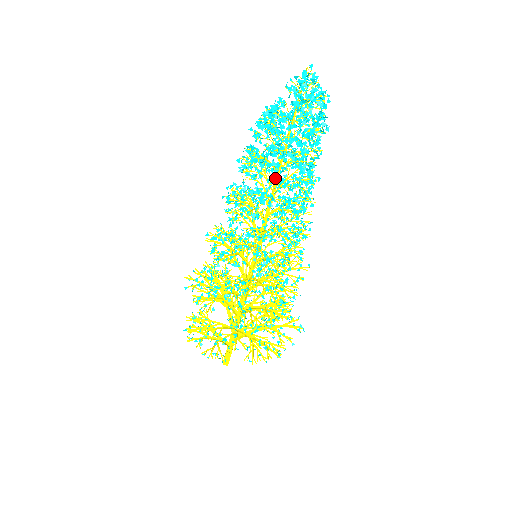
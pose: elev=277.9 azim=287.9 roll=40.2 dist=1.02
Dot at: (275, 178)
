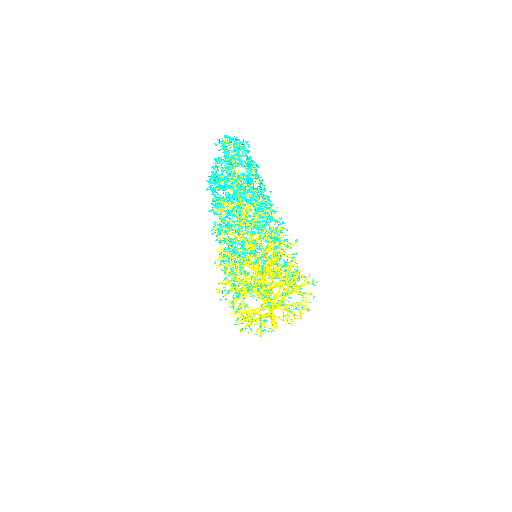
Dot at: (240, 207)
